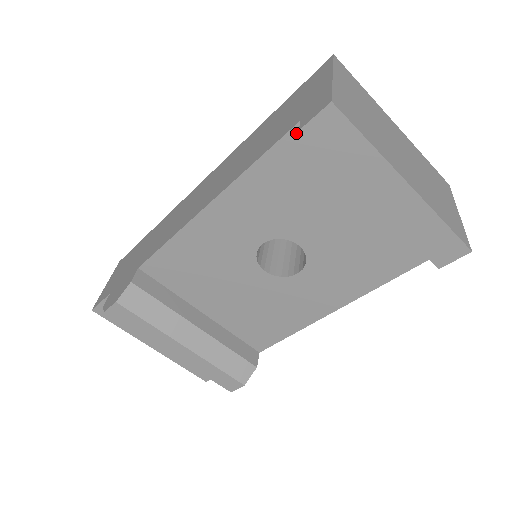
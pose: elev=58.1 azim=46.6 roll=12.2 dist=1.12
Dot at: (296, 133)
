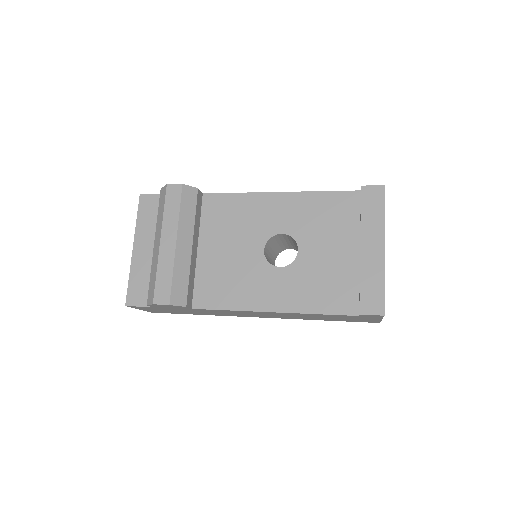
Dot at: (354, 194)
